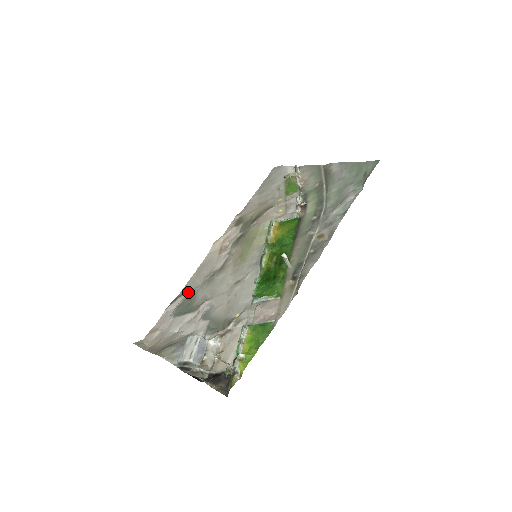
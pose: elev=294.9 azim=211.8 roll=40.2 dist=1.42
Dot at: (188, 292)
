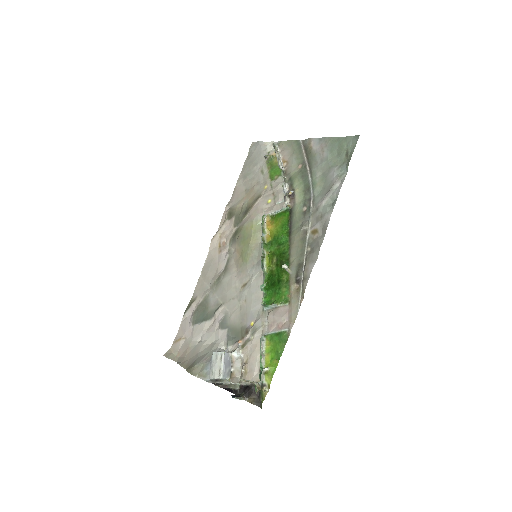
Dot at: (200, 296)
